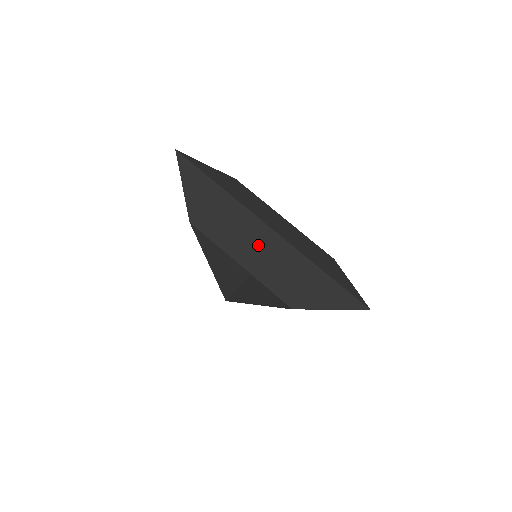
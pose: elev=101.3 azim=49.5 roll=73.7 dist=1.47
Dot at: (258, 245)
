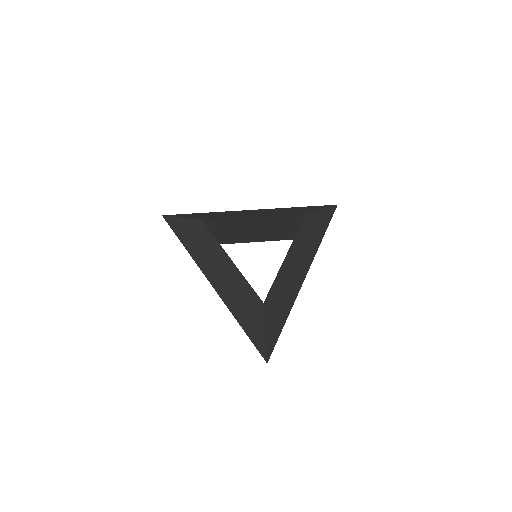
Dot at: (254, 212)
